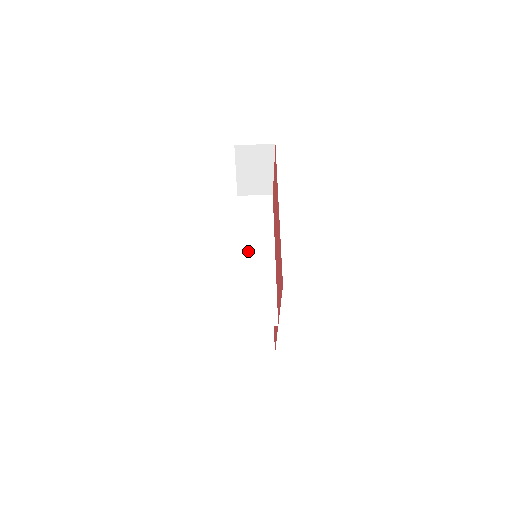
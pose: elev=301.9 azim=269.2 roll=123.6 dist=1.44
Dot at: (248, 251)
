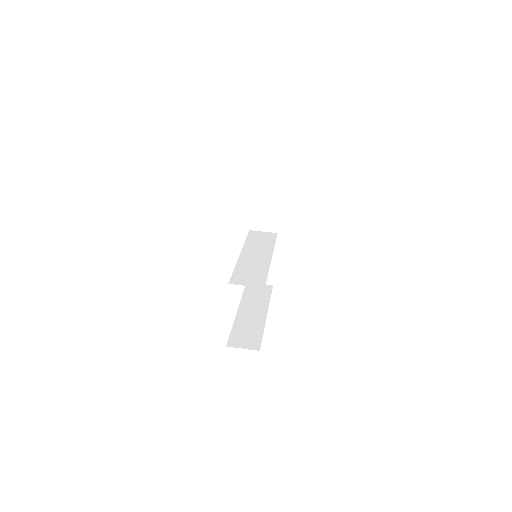
Dot at: (250, 253)
